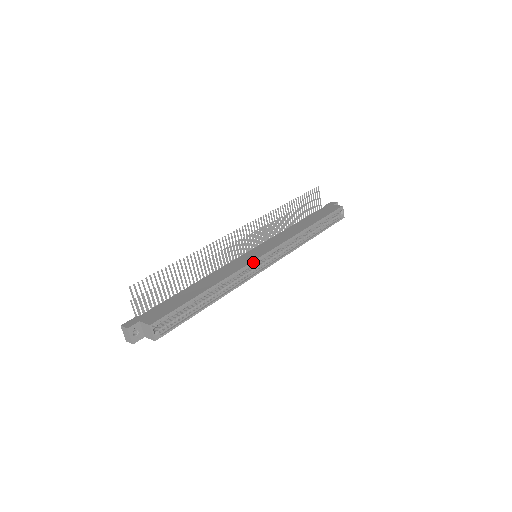
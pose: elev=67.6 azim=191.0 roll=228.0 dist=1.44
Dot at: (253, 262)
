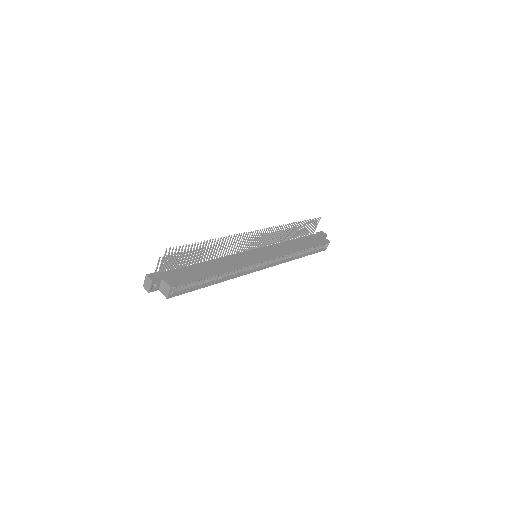
Dot at: (255, 263)
